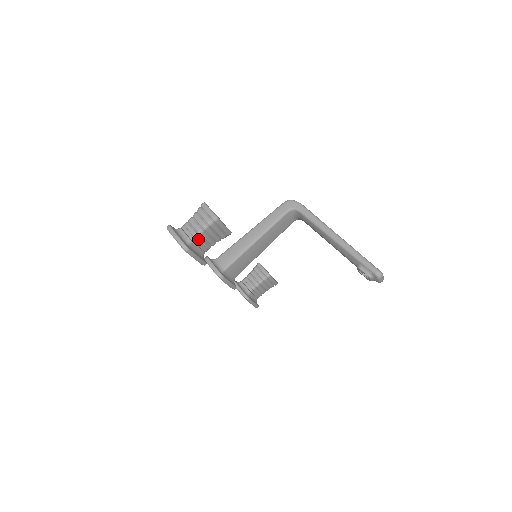
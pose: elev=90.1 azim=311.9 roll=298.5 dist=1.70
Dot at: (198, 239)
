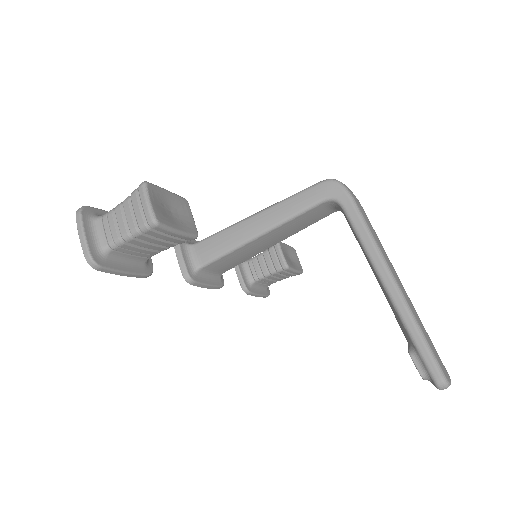
Dot at: (125, 246)
